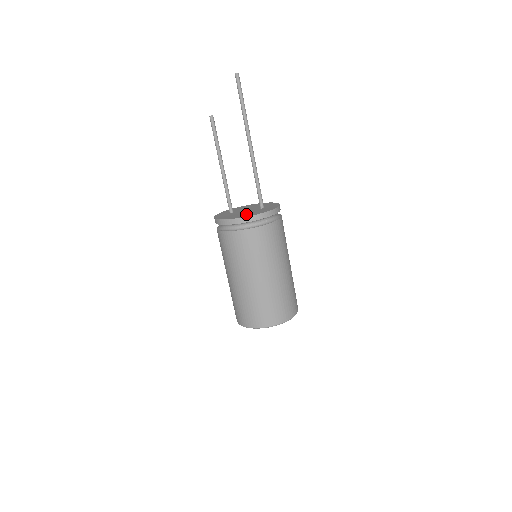
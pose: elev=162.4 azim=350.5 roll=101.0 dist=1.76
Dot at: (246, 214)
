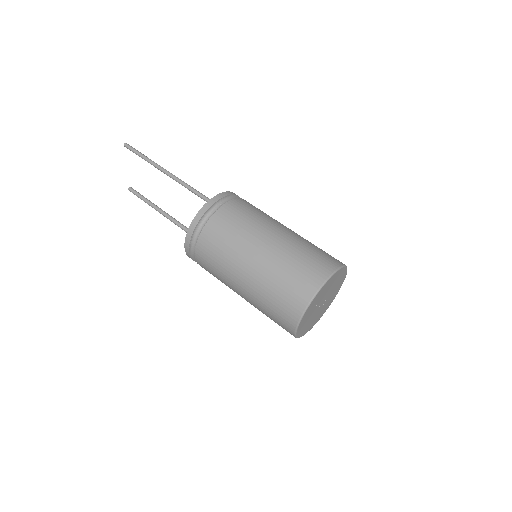
Dot at: occluded
